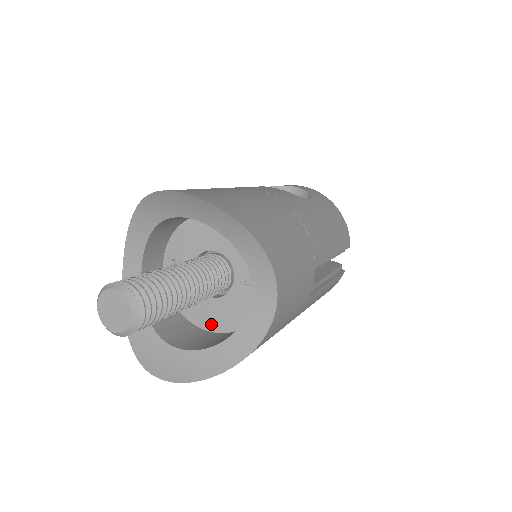
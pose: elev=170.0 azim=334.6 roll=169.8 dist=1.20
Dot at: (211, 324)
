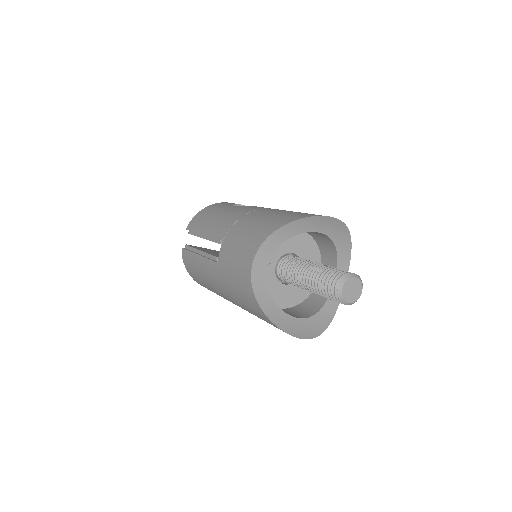
Dot at: (284, 303)
